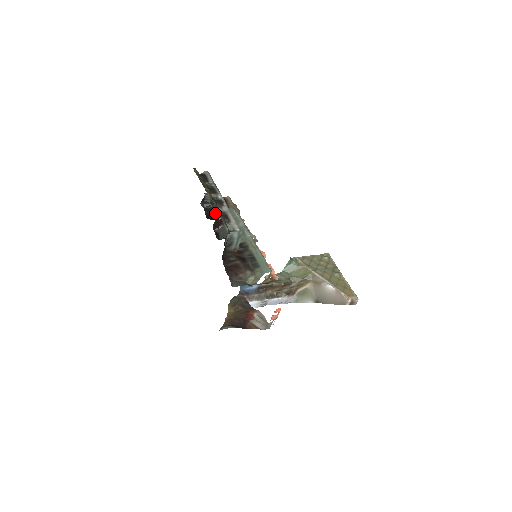
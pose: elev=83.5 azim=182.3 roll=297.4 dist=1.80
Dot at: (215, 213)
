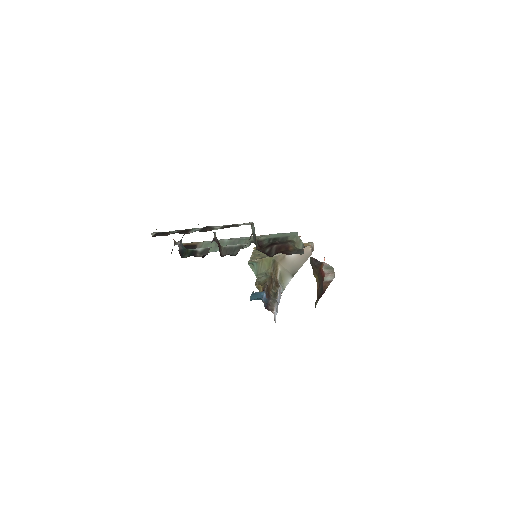
Dot at: (199, 252)
